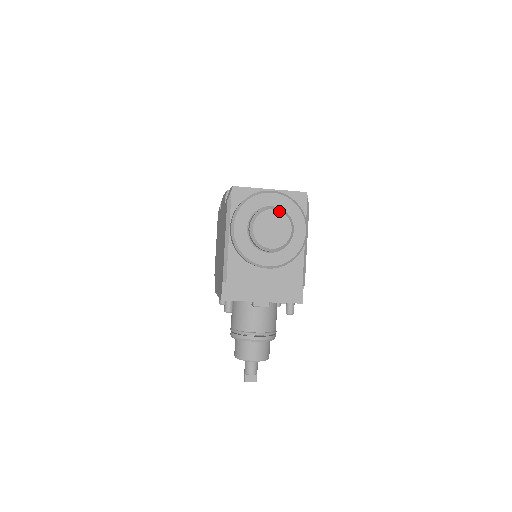
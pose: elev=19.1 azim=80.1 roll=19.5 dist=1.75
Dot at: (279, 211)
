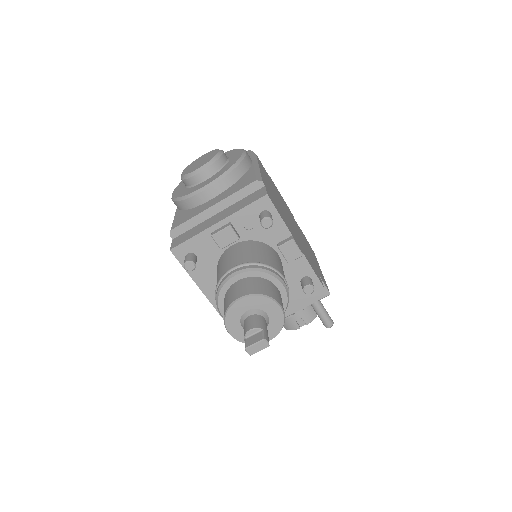
Dot at: (206, 154)
